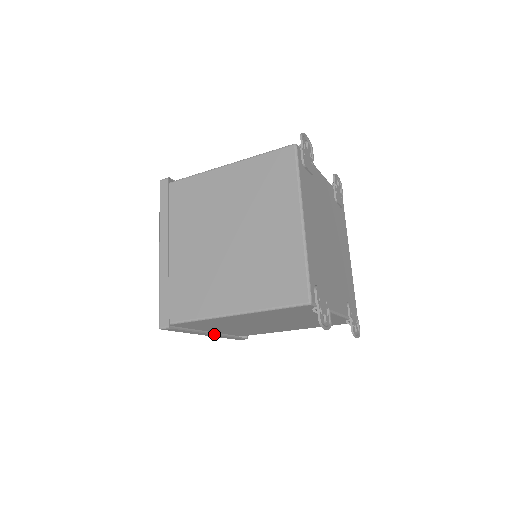
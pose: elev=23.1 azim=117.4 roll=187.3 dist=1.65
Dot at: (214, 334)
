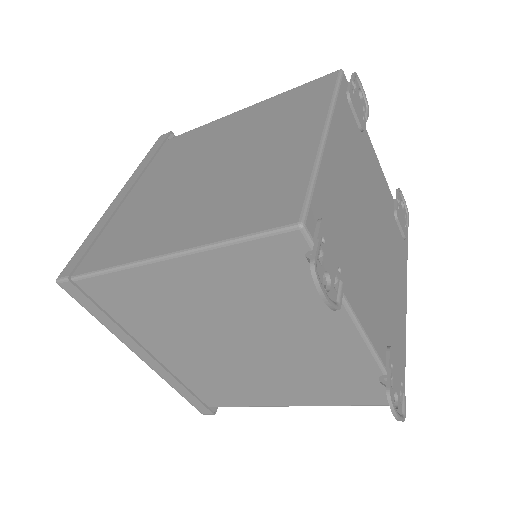
Dot at: (154, 358)
